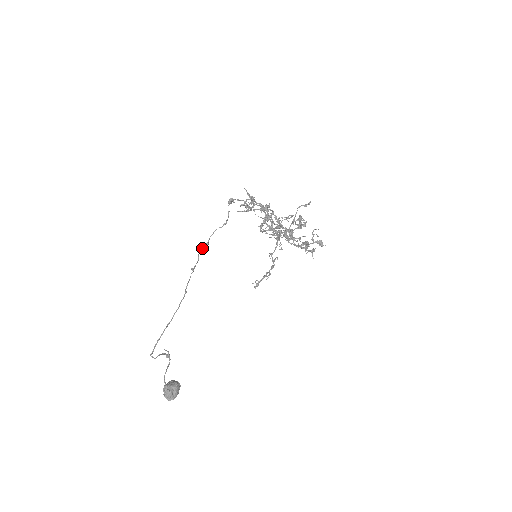
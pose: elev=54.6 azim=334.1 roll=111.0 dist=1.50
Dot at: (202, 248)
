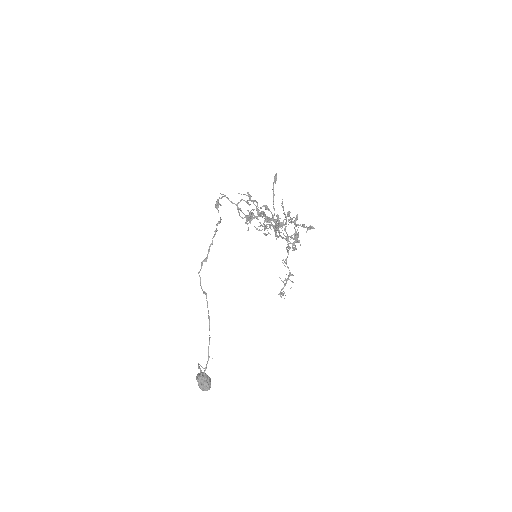
Dot at: occluded
